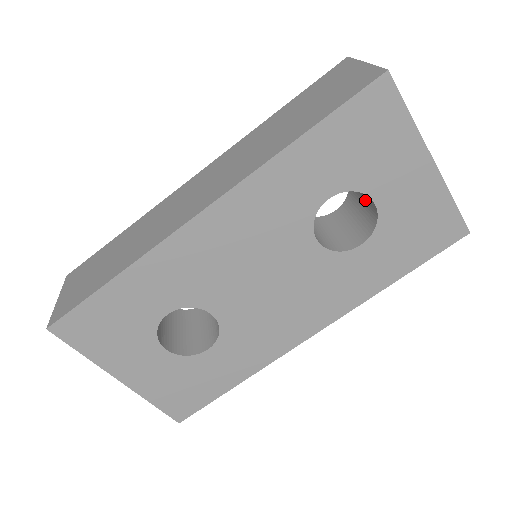
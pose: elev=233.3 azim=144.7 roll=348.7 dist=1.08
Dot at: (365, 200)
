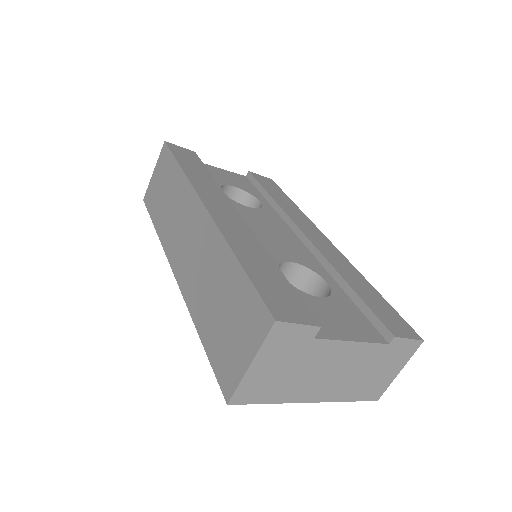
Dot at: occluded
